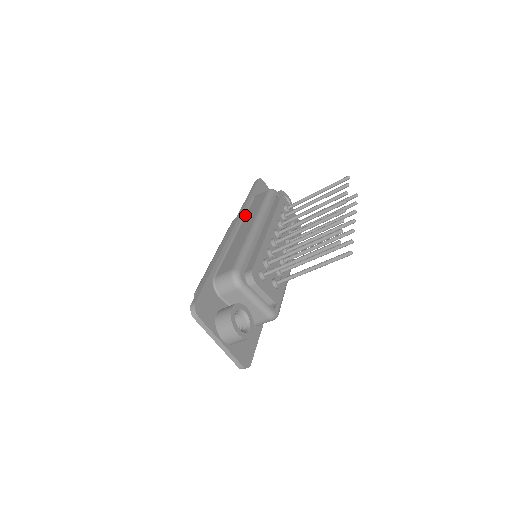
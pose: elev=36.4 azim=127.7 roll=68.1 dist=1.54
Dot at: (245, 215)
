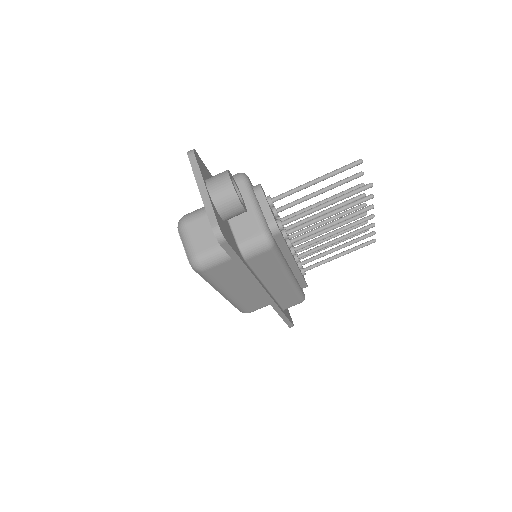
Dot at: occluded
